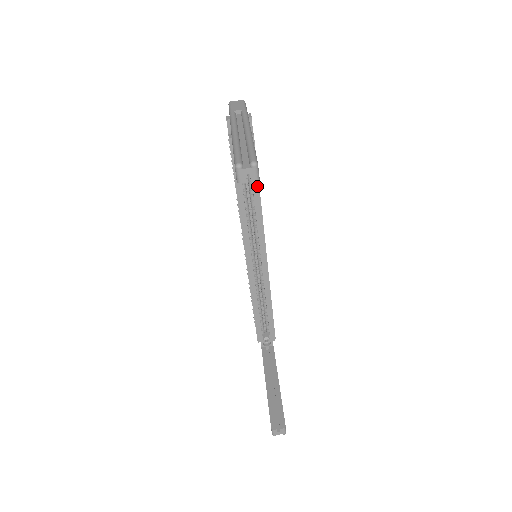
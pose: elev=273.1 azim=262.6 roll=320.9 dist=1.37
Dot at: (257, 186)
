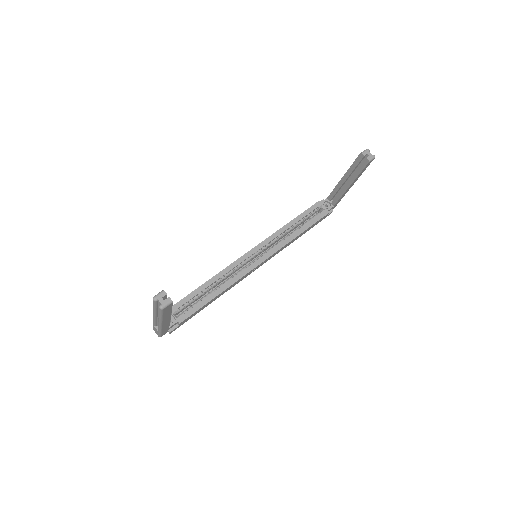
Dot at: (304, 230)
